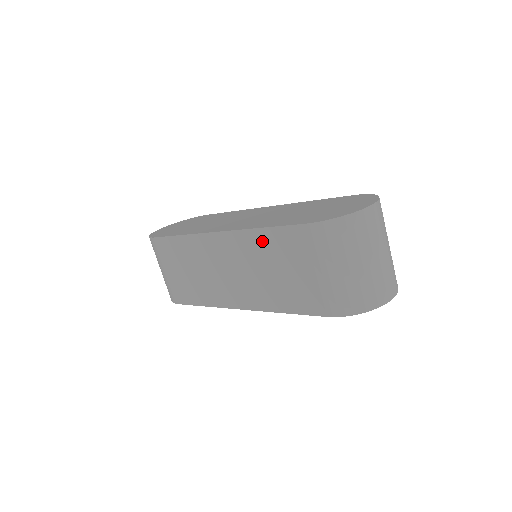
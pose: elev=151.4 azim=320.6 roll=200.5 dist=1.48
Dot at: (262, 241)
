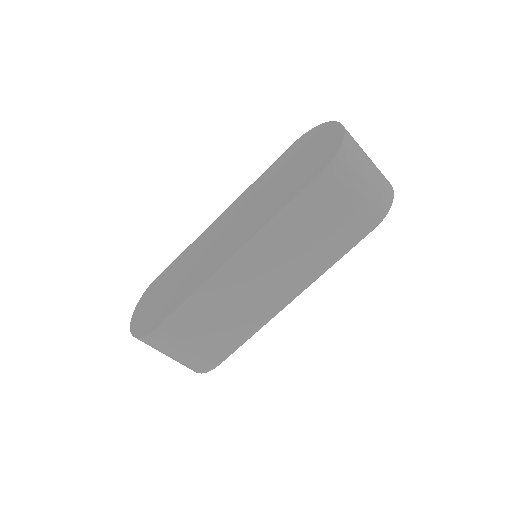
Dot at: (288, 220)
